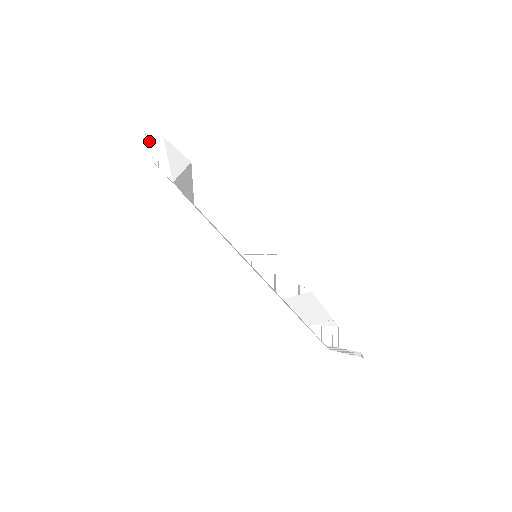
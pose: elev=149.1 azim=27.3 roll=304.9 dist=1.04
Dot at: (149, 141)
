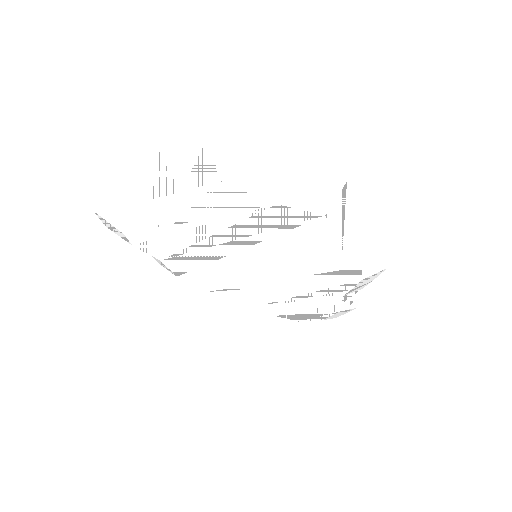
Dot at: (117, 208)
